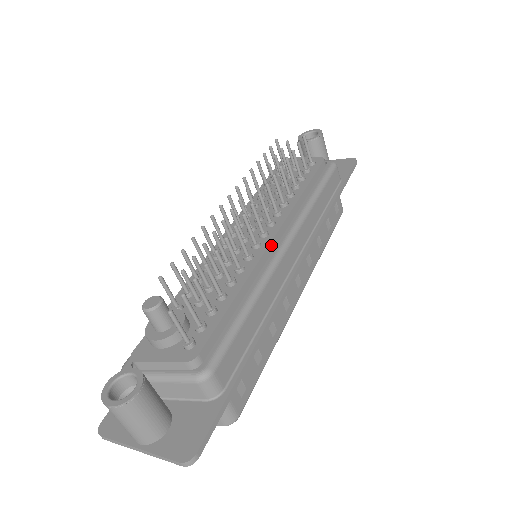
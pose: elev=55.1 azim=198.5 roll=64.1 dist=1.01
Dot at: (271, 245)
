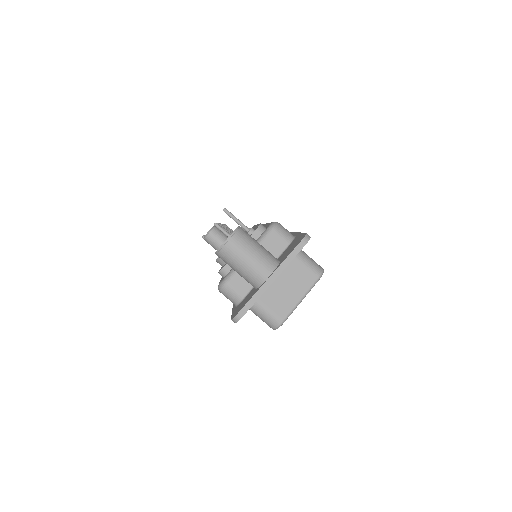
Dot at: occluded
